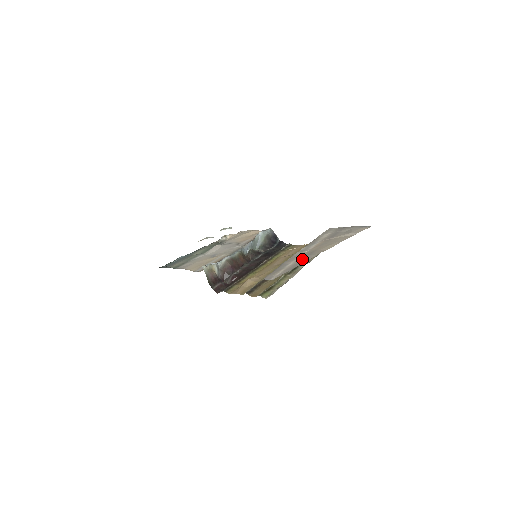
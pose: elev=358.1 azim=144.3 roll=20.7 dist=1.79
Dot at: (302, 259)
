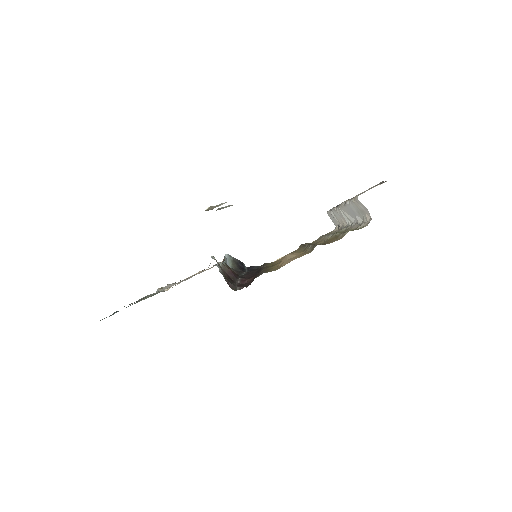
Dot at: occluded
